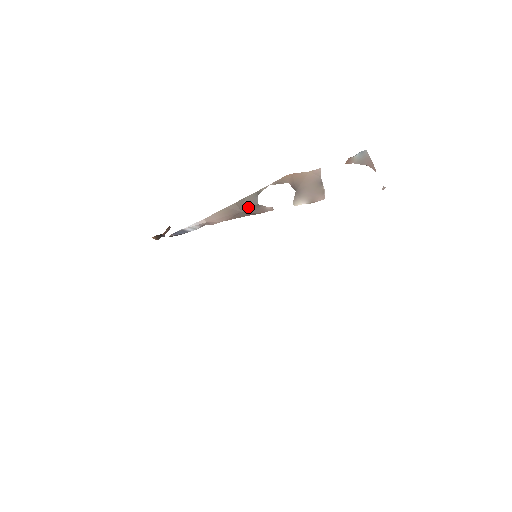
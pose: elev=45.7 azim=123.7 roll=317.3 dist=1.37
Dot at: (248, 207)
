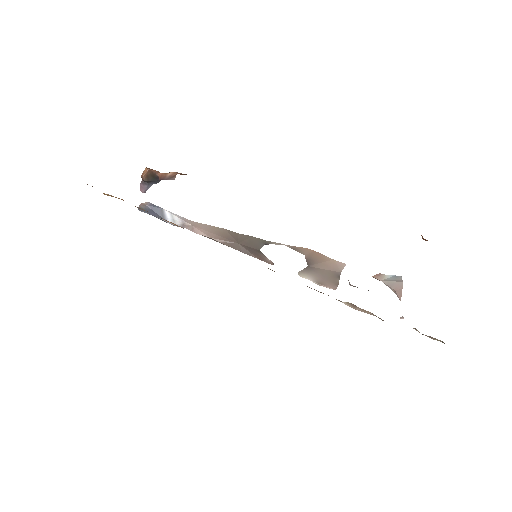
Dot at: (248, 245)
